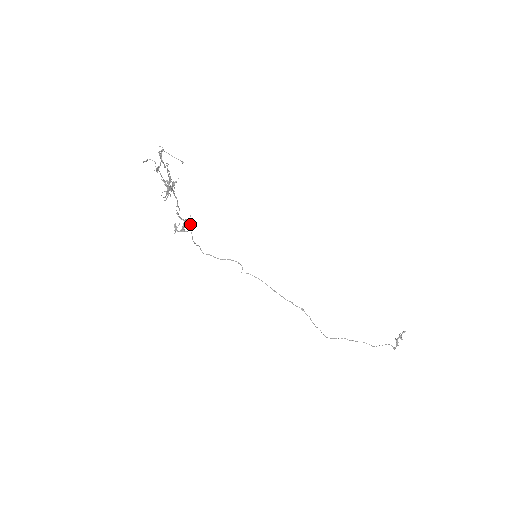
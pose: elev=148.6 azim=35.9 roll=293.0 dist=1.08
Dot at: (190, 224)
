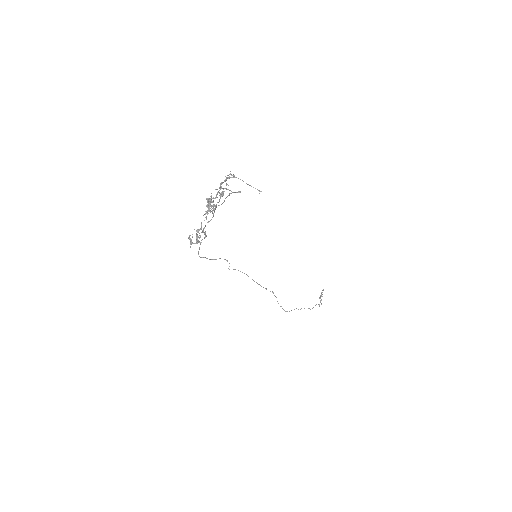
Dot at: (205, 234)
